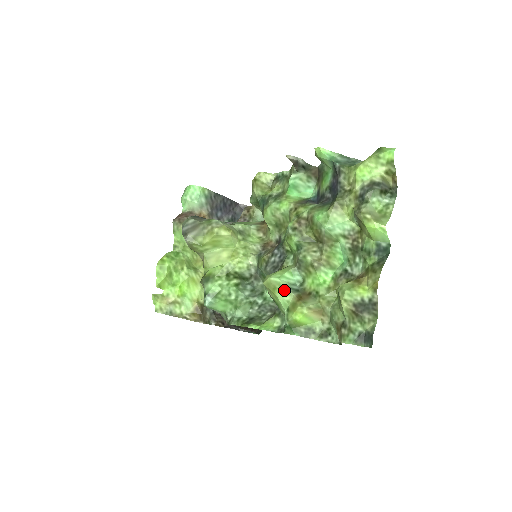
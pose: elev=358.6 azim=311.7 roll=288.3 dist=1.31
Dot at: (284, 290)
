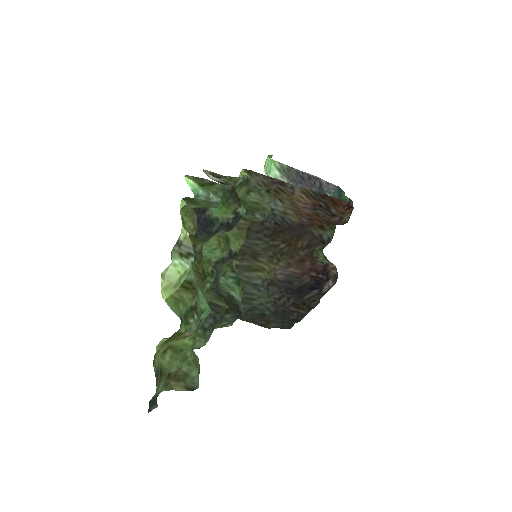
Dot at: occluded
